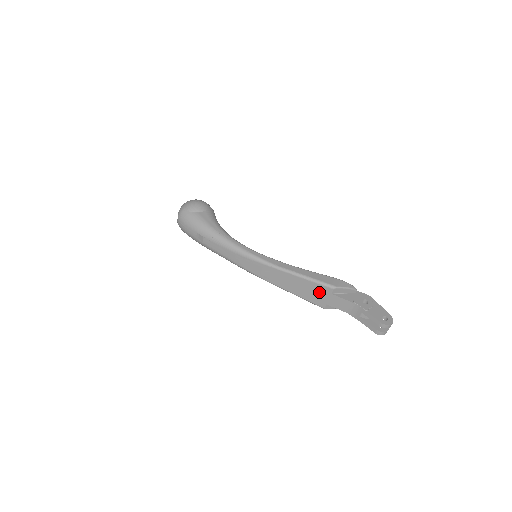
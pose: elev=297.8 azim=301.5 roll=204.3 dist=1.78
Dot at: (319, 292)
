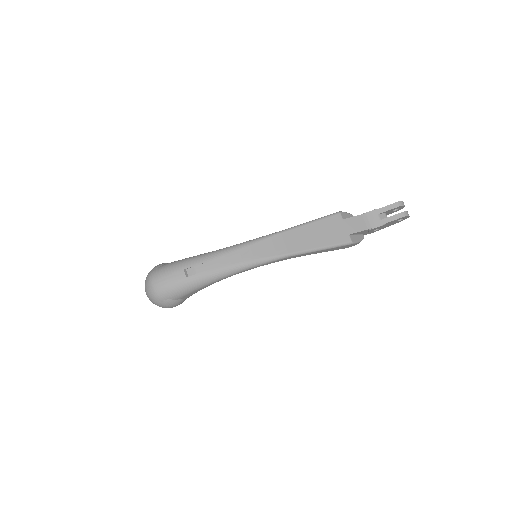
Dot at: (334, 226)
